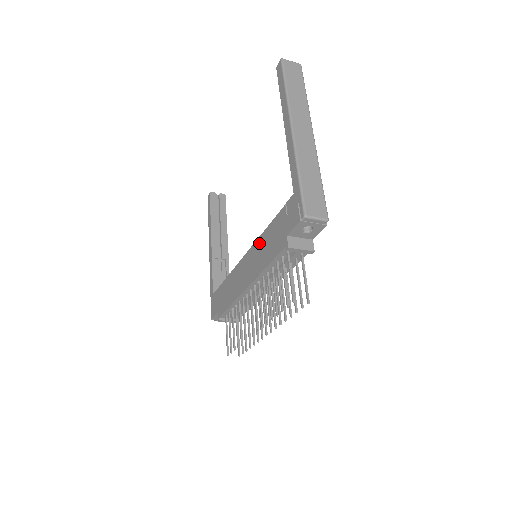
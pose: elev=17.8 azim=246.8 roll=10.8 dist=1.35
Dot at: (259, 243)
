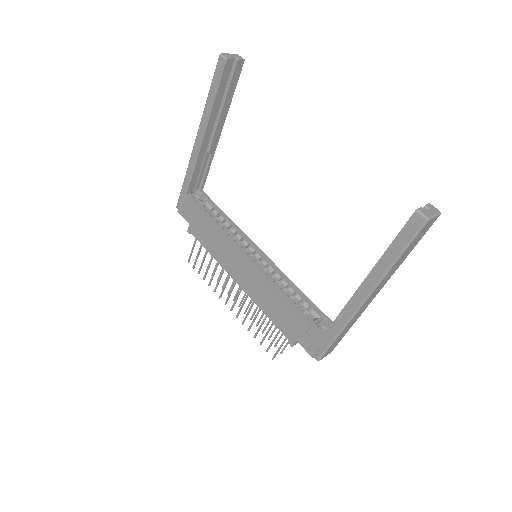
Dot at: (268, 289)
